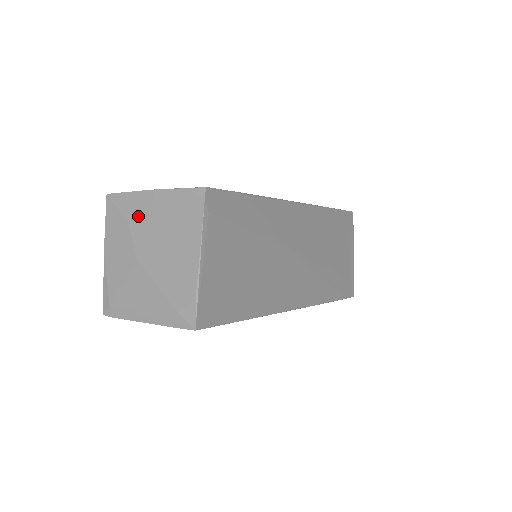
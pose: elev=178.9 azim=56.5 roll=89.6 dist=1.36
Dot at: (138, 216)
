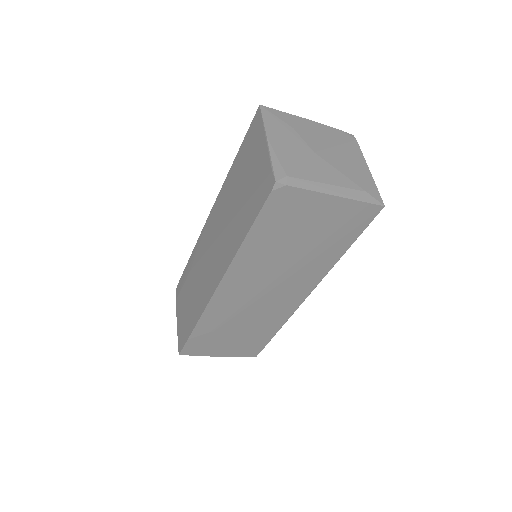
Dot at: (303, 128)
